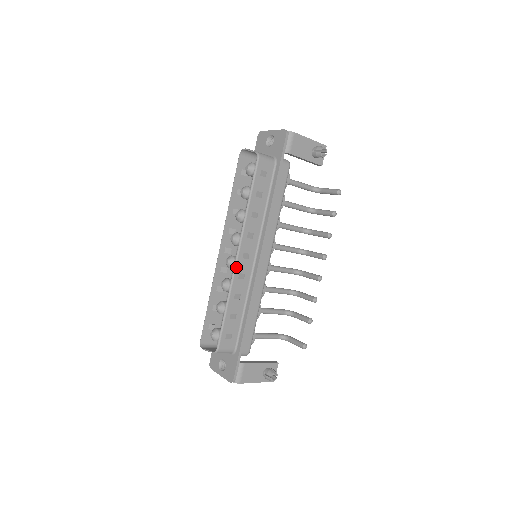
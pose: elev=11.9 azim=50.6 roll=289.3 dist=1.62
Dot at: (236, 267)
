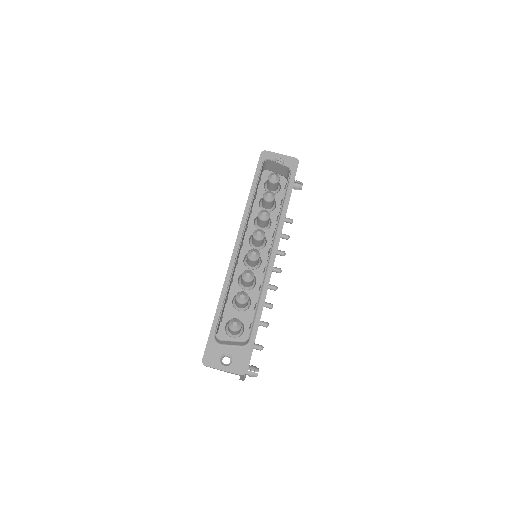
Dot at: occluded
